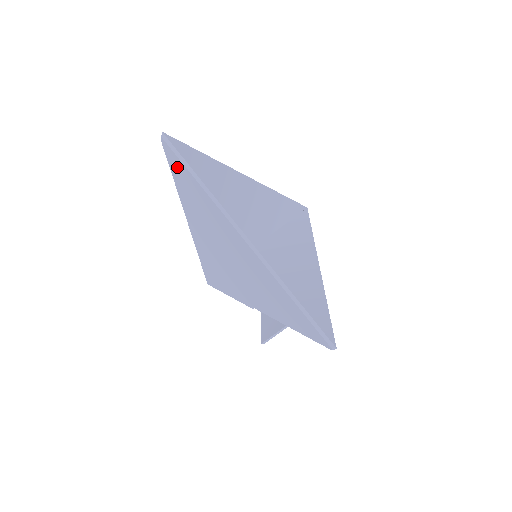
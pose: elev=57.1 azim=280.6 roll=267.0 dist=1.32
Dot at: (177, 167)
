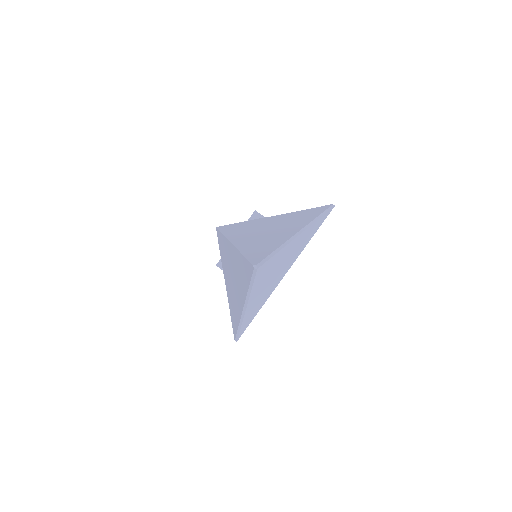
Dot at: (248, 270)
